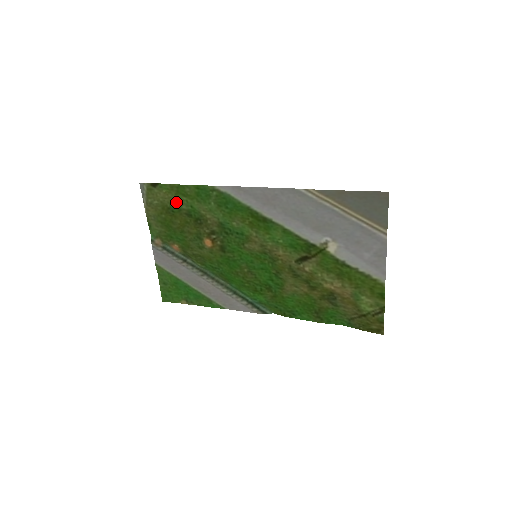
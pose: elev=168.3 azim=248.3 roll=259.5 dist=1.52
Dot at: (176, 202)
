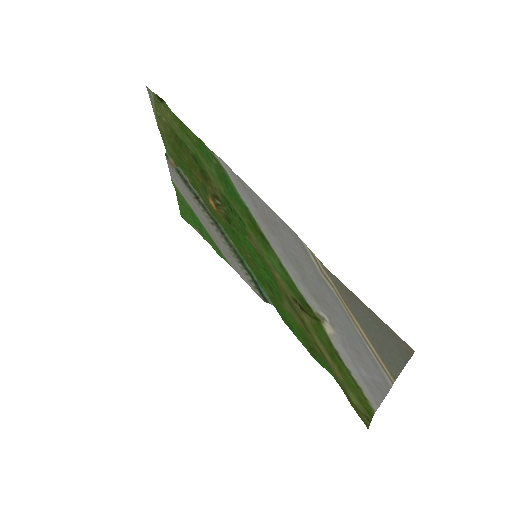
Dot at: (182, 136)
